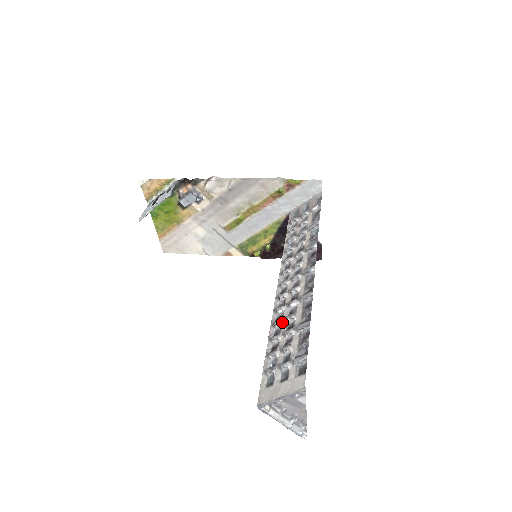
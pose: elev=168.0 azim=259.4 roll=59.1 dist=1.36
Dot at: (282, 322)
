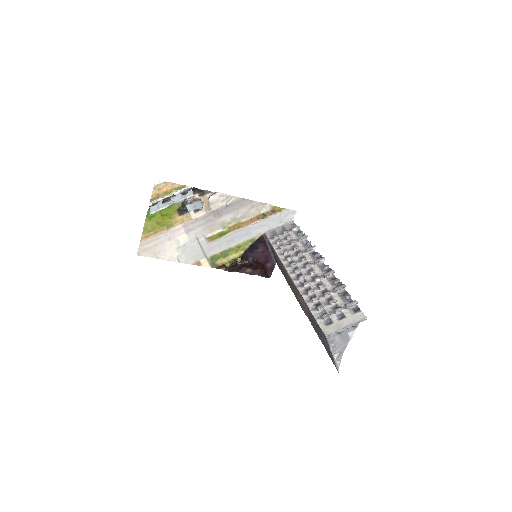
Dot at: (314, 290)
